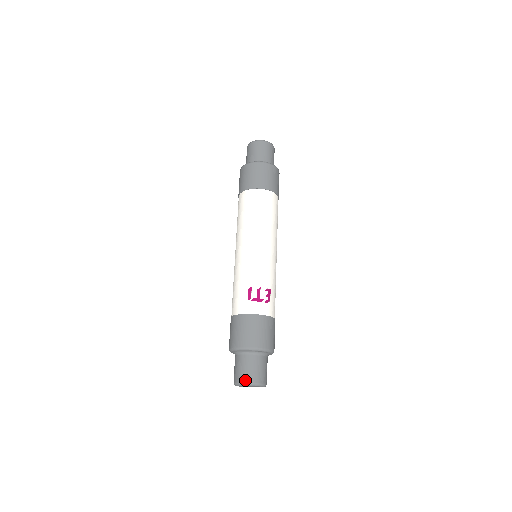
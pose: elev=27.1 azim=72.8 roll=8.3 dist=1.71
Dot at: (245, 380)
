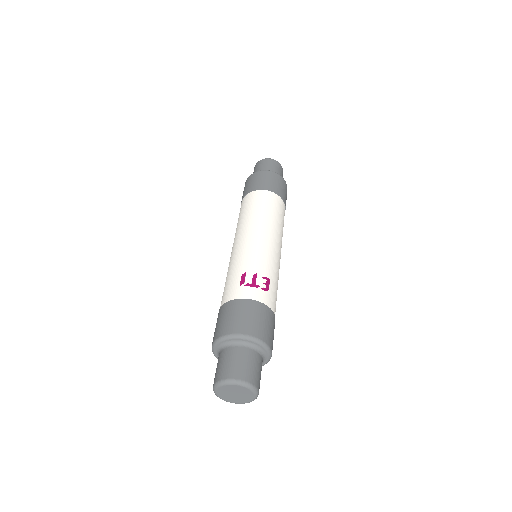
Dot at: (227, 376)
